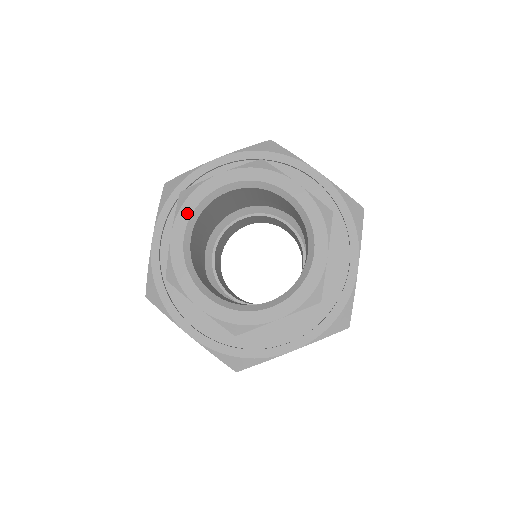
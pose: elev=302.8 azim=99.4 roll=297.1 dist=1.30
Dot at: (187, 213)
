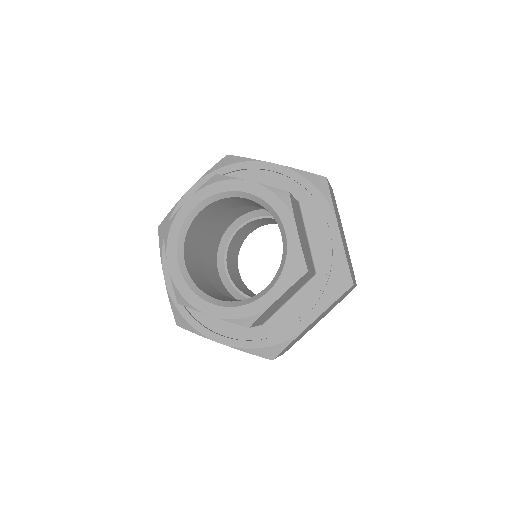
Dot at: (207, 193)
